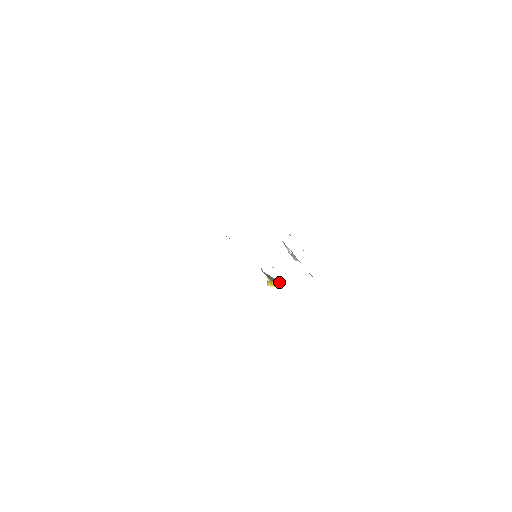
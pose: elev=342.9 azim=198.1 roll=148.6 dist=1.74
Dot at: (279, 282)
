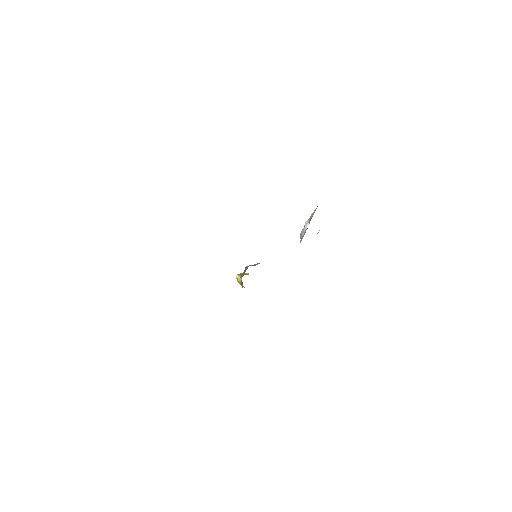
Dot at: occluded
